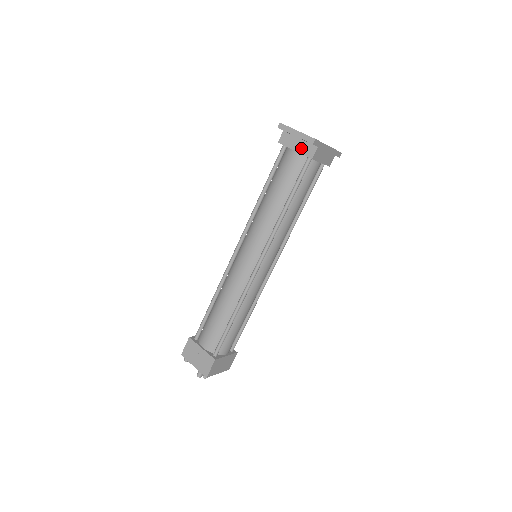
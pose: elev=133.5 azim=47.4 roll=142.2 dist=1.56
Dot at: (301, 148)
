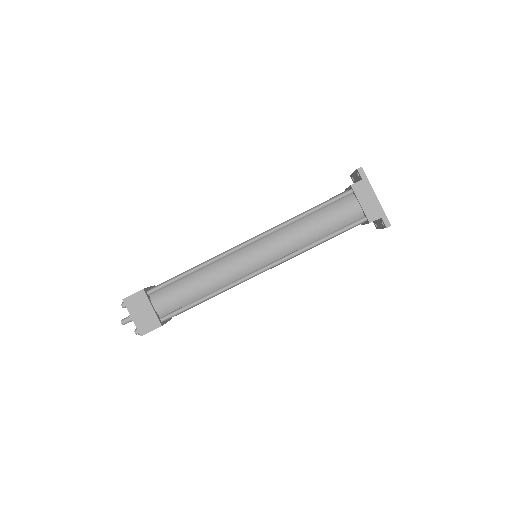
Dot at: occluded
